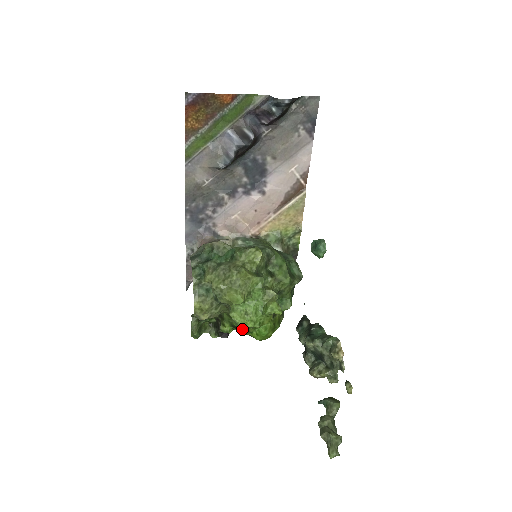
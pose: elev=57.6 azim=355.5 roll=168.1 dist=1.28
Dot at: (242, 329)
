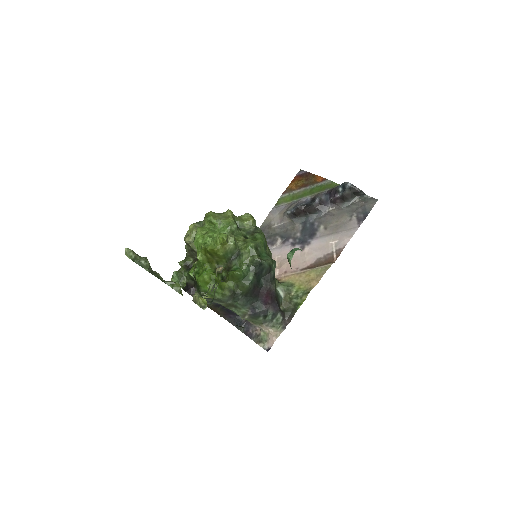
Dot at: (197, 267)
